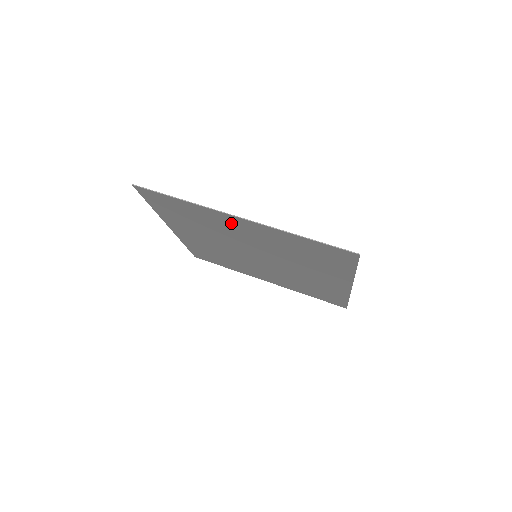
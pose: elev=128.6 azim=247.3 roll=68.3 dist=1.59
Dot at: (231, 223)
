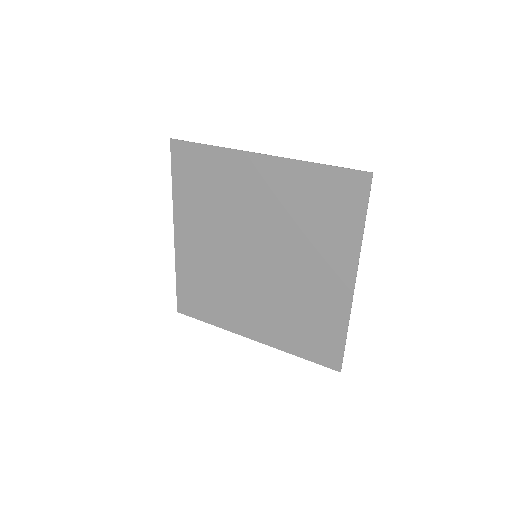
Dot at: (249, 174)
